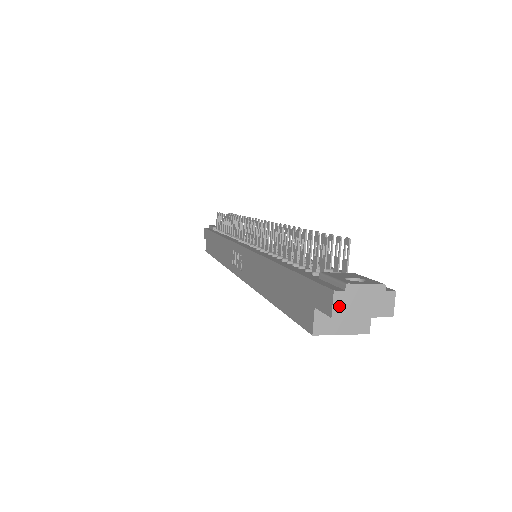
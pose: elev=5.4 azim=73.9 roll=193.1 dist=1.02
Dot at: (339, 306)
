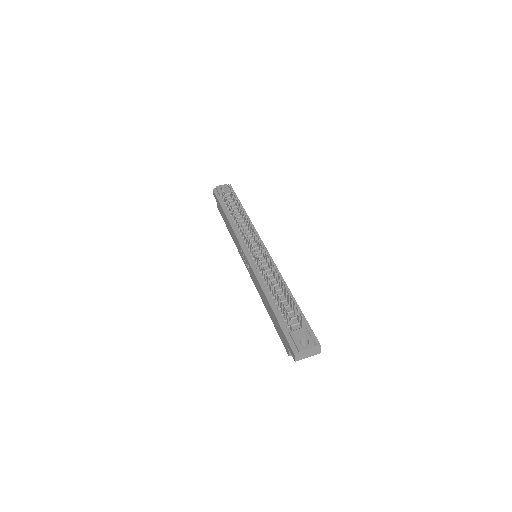
Dot at: (297, 358)
